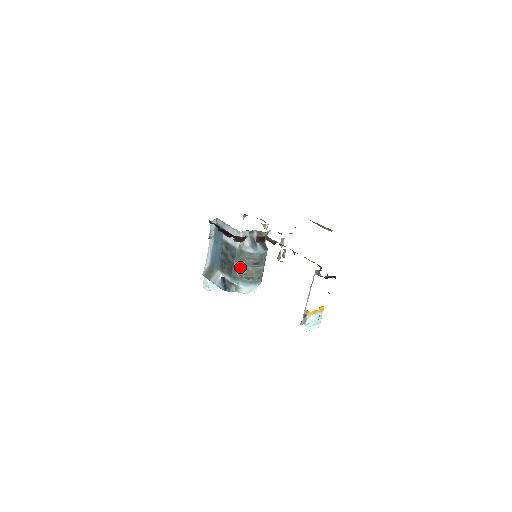
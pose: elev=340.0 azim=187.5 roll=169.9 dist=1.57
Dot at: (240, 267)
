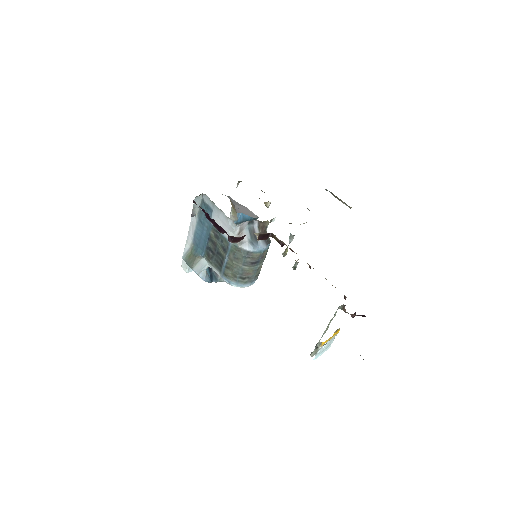
Dot at: (234, 265)
